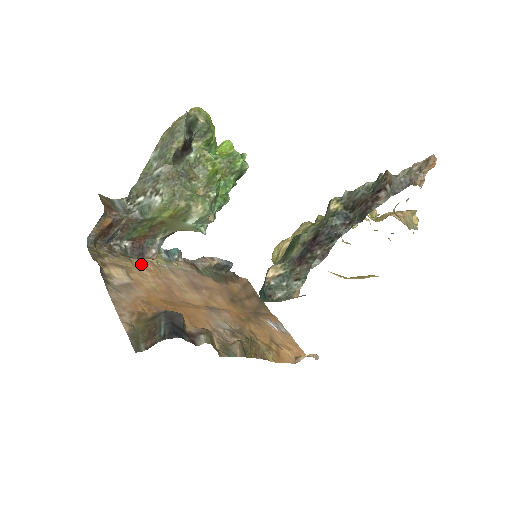
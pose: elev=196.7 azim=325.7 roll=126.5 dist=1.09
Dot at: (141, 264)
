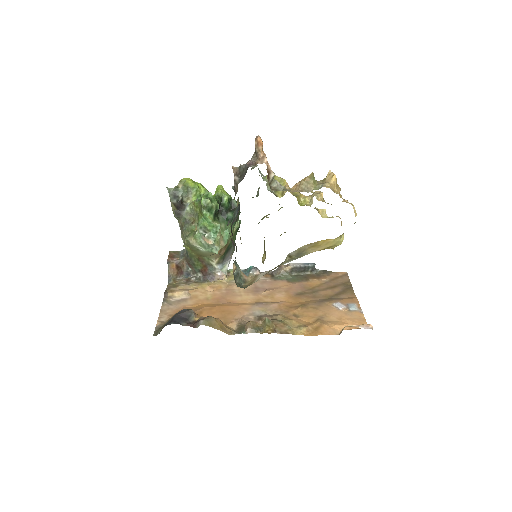
Dot at: (209, 285)
